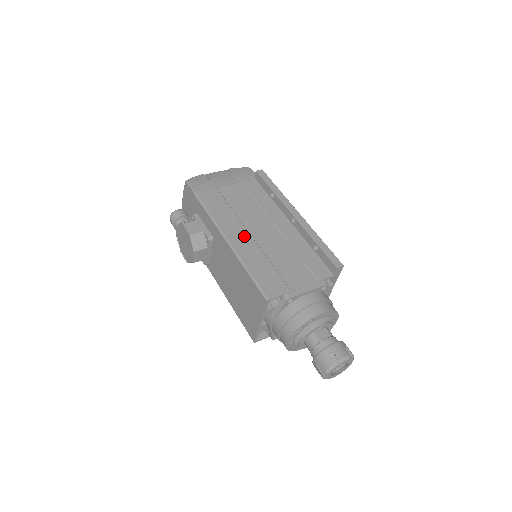
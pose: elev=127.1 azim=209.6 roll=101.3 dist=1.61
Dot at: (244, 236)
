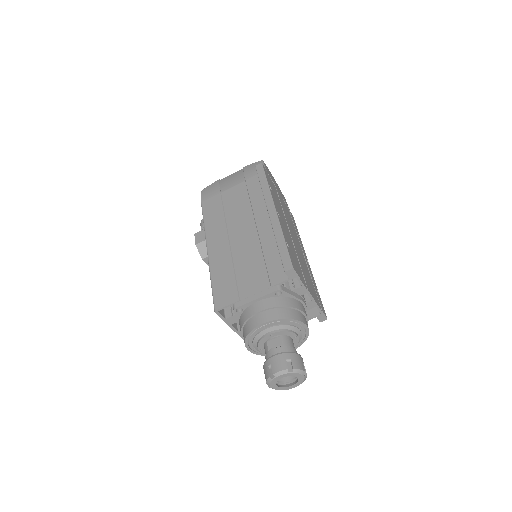
Dot at: (223, 243)
